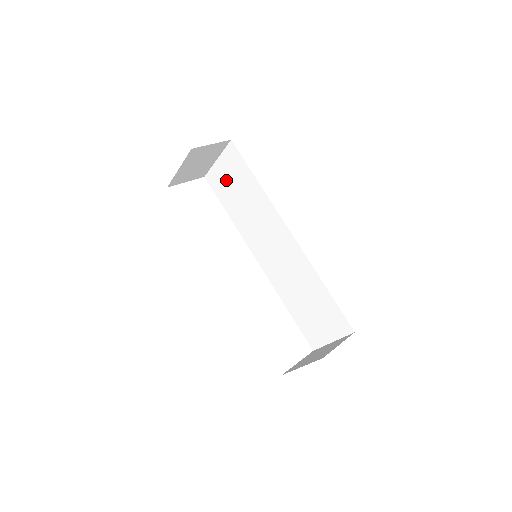
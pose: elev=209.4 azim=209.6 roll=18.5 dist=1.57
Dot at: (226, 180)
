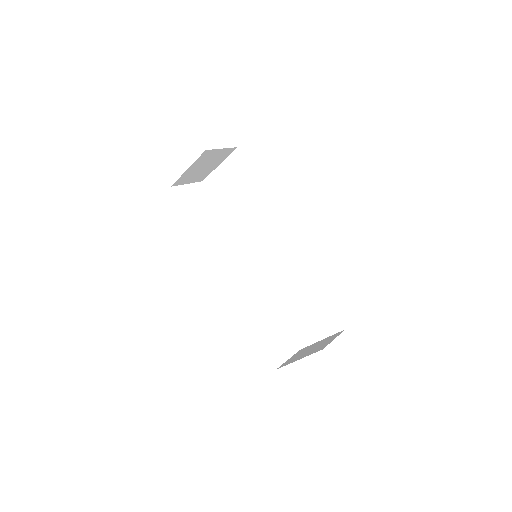
Dot at: (226, 185)
